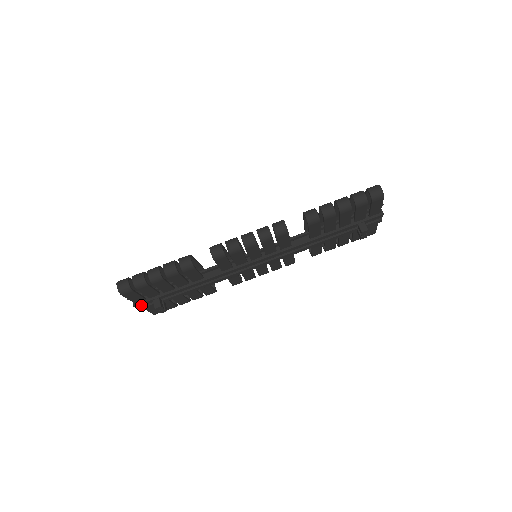
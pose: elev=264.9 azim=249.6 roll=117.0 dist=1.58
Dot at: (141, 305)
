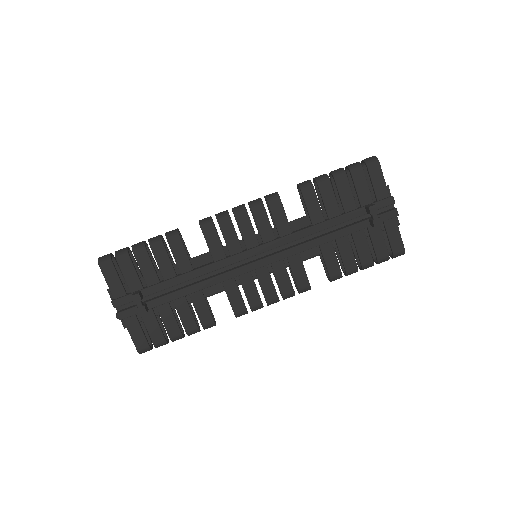
Dot at: (120, 303)
